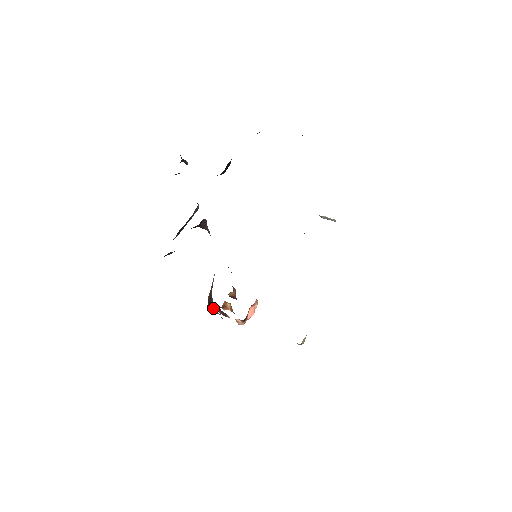
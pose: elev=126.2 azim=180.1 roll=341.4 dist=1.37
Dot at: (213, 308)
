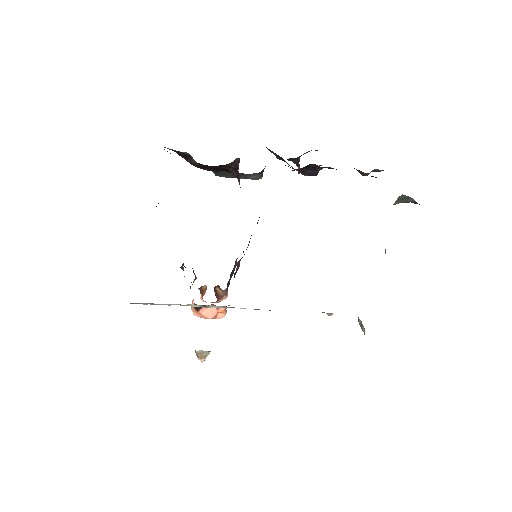
Dot at: occluded
